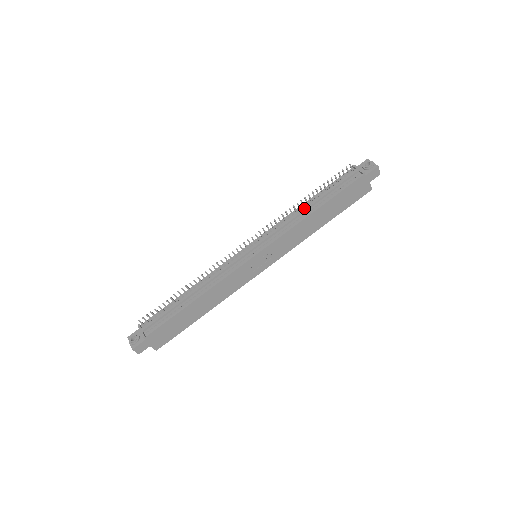
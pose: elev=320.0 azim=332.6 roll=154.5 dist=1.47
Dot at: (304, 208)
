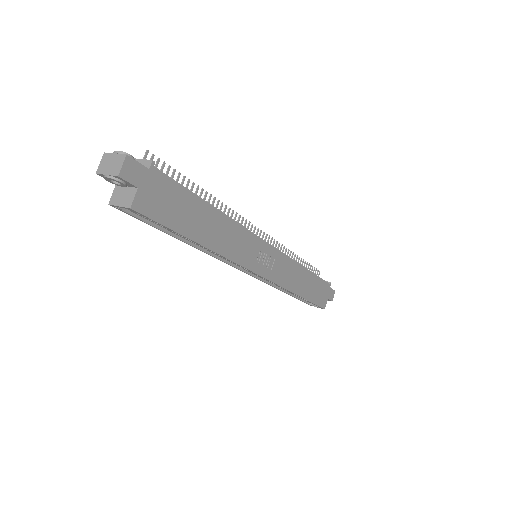
Dot at: occluded
